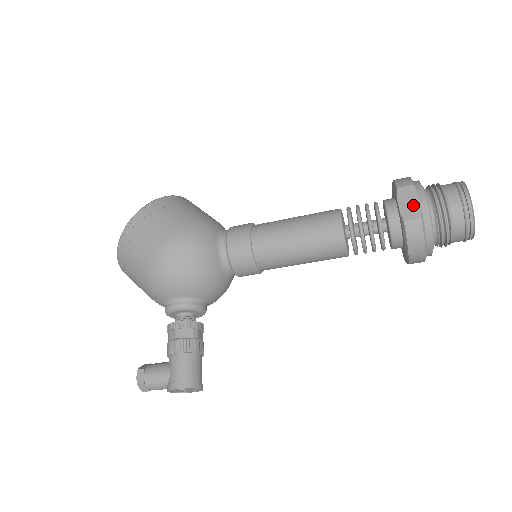
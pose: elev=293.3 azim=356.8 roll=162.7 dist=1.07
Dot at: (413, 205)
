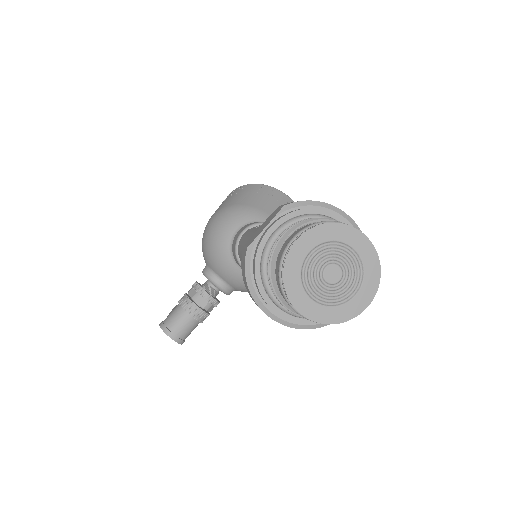
Dot at: (261, 230)
